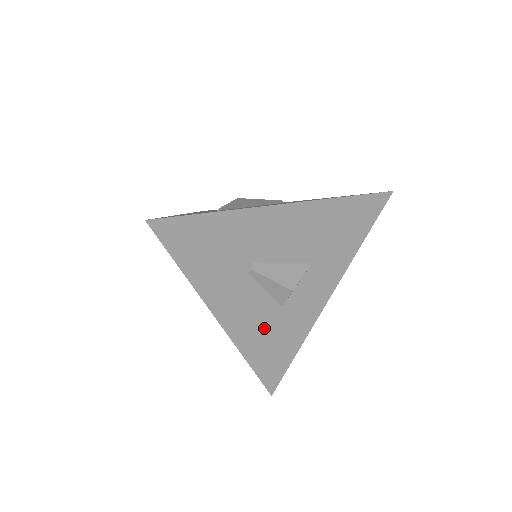
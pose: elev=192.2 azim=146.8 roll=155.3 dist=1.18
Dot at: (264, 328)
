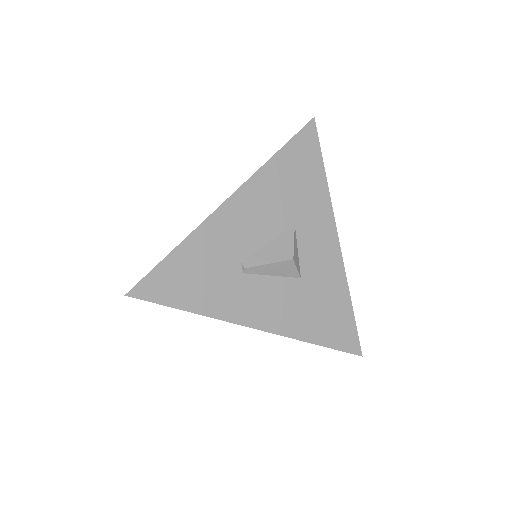
Dot at: (301, 306)
